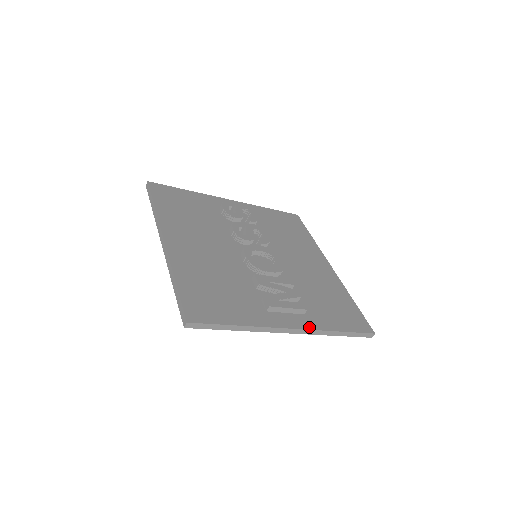
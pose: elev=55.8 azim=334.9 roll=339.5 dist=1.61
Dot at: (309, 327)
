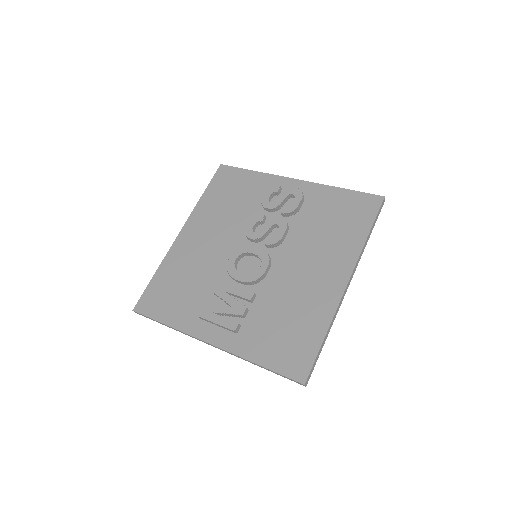
Dot at: (226, 347)
